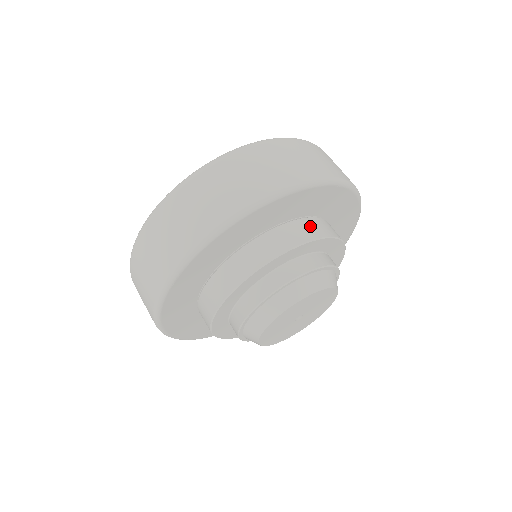
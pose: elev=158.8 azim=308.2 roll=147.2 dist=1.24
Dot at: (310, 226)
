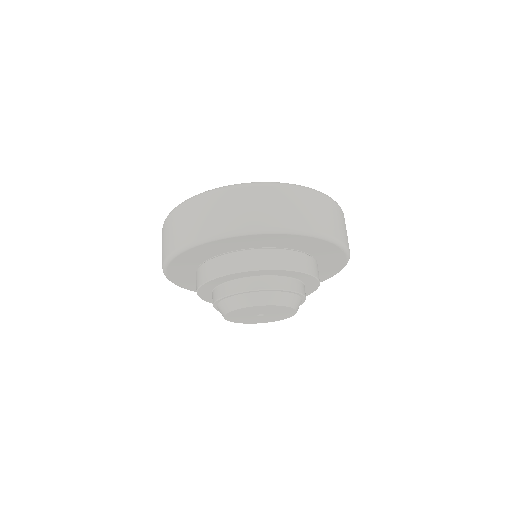
Dot at: (310, 263)
